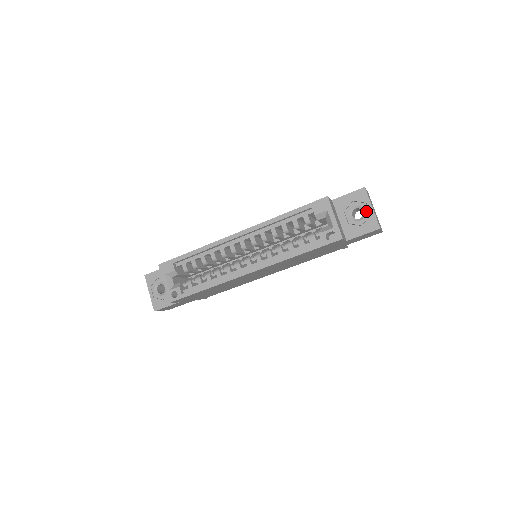
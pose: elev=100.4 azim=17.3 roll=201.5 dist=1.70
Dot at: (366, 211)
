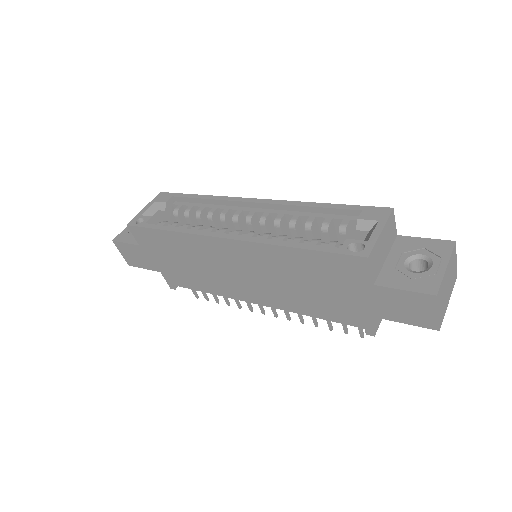
Dot at: (434, 266)
